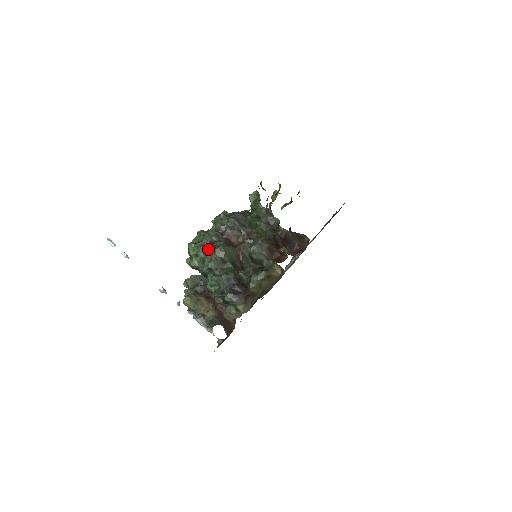
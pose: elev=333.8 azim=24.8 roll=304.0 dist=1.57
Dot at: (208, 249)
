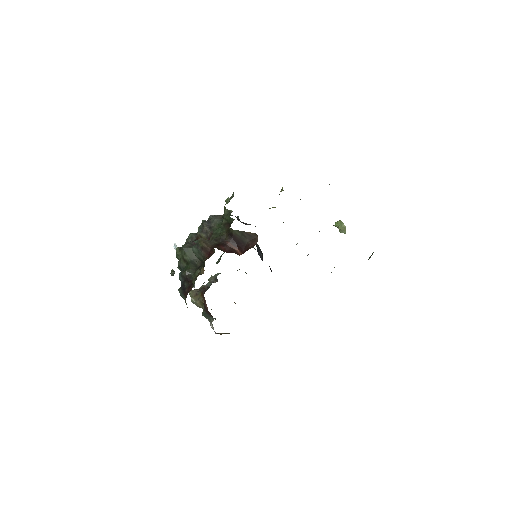
Dot at: (177, 250)
